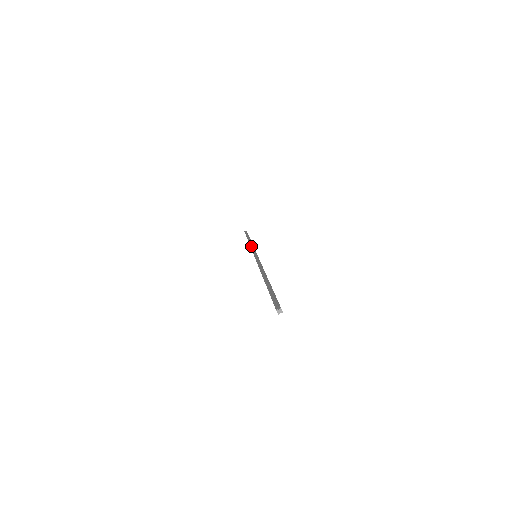
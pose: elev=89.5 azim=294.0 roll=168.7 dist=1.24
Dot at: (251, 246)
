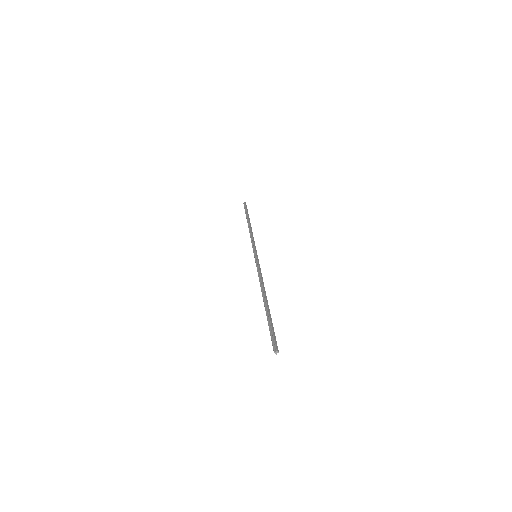
Dot at: (251, 238)
